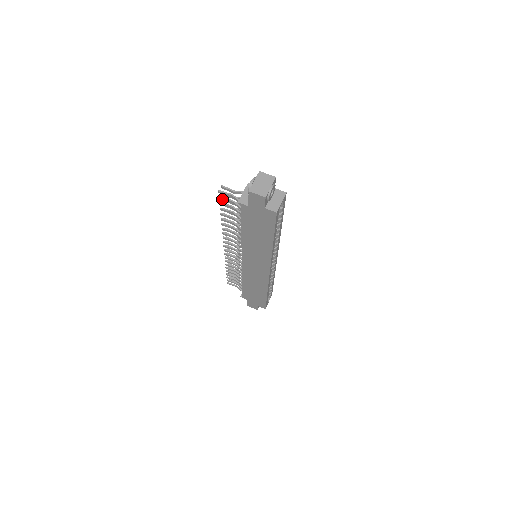
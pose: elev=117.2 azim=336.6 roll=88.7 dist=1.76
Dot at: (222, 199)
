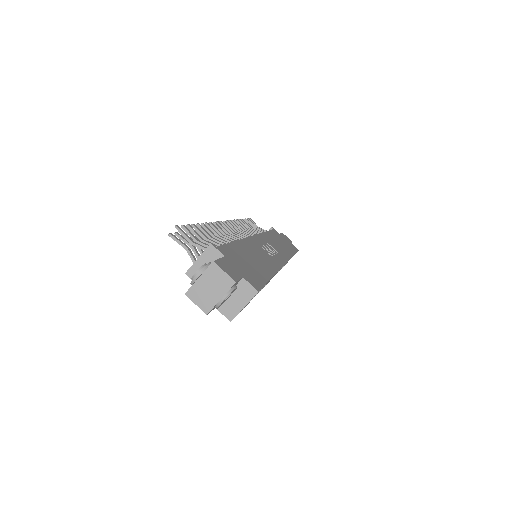
Dot at: (179, 237)
